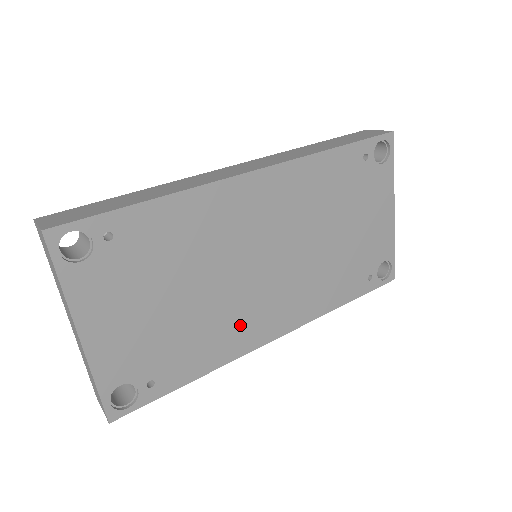
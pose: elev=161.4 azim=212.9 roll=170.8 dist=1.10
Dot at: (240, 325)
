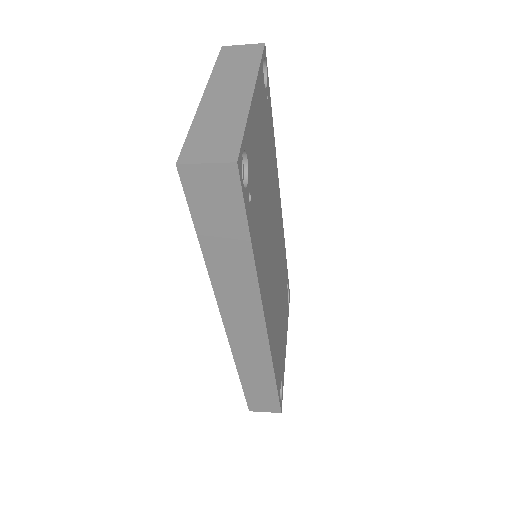
Dot at: (265, 270)
